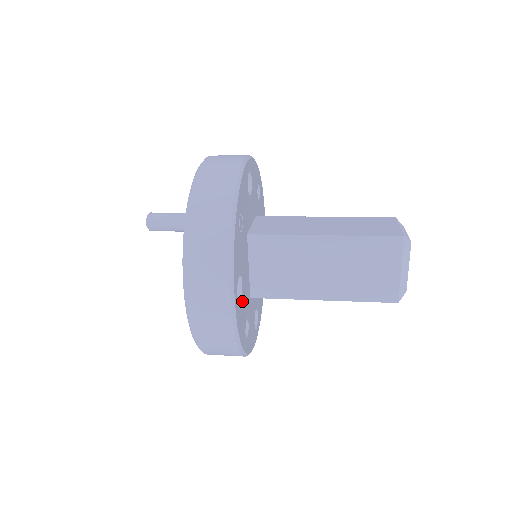
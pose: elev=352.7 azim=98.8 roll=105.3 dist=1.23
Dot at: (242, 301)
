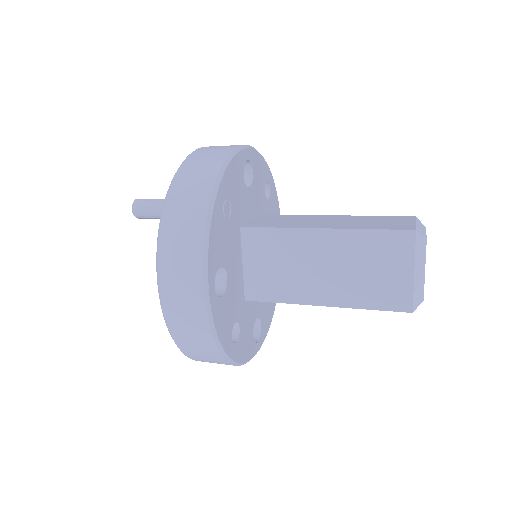
Dot at: (226, 297)
